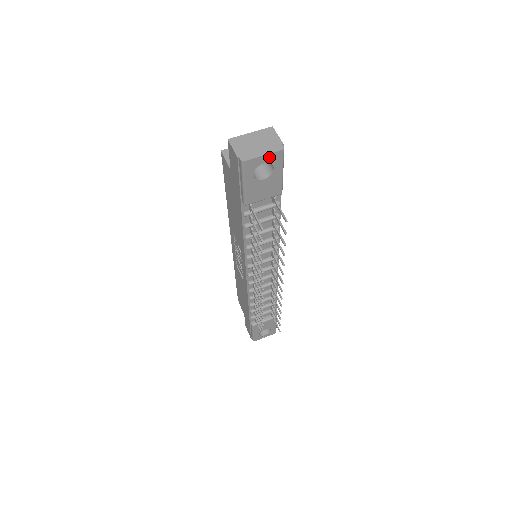
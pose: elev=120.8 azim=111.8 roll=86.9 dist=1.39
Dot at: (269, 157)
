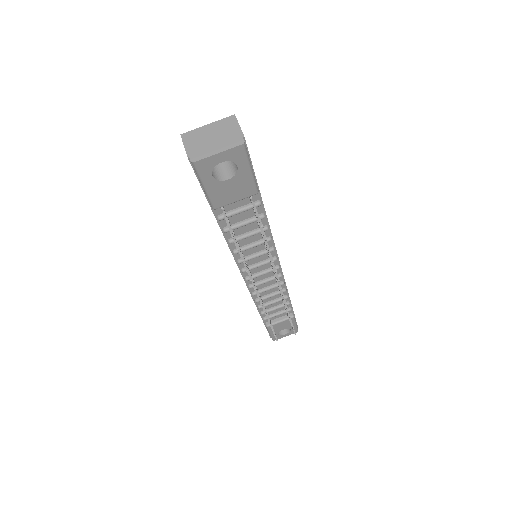
Dot at: (227, 154)
